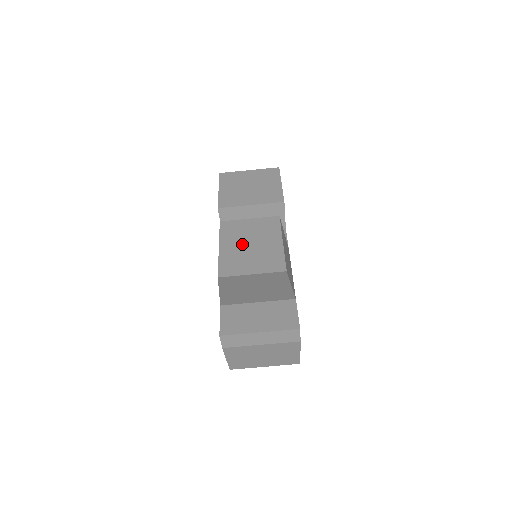
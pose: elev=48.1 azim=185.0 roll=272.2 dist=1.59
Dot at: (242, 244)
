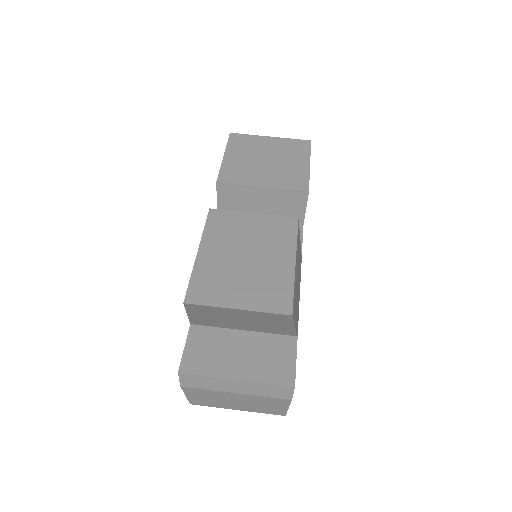
Dot at: (234, 253)
